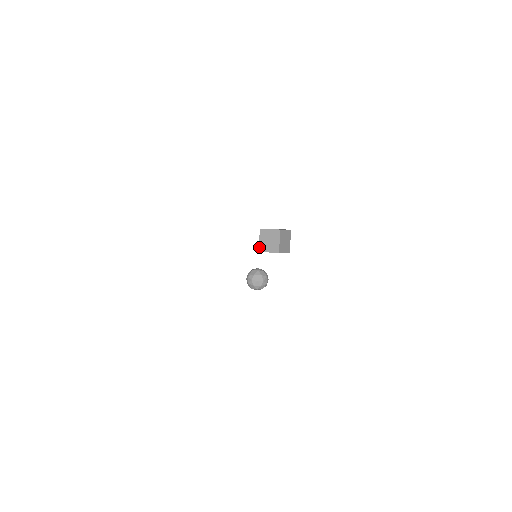
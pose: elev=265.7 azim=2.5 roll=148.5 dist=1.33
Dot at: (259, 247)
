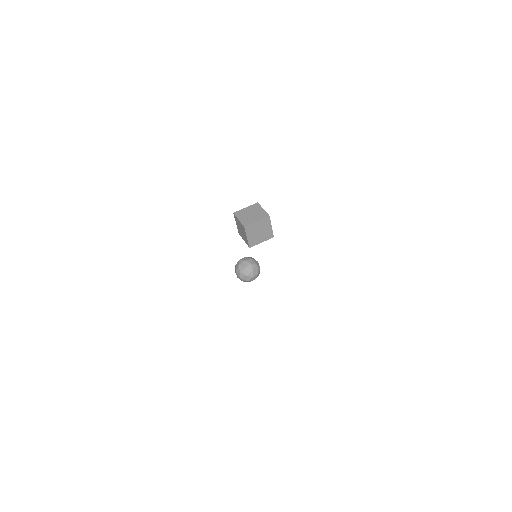
Dot at: (249, 244)
